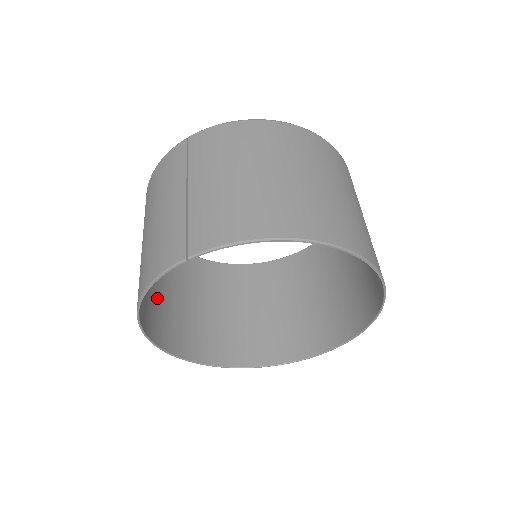
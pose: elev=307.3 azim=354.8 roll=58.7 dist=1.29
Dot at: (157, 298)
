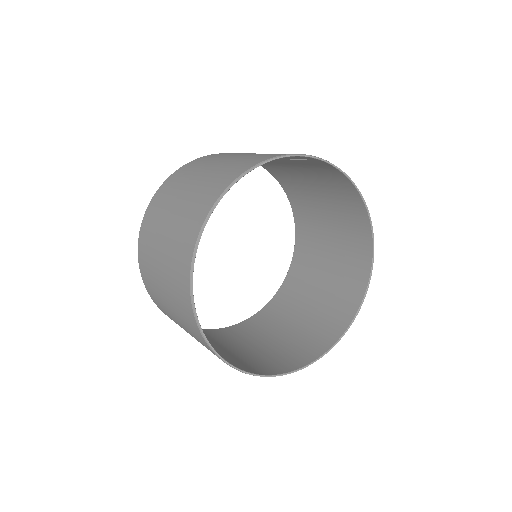
Dot at: (180, 221)
